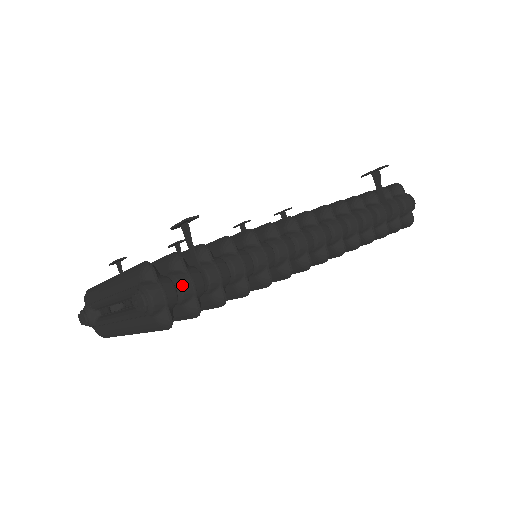
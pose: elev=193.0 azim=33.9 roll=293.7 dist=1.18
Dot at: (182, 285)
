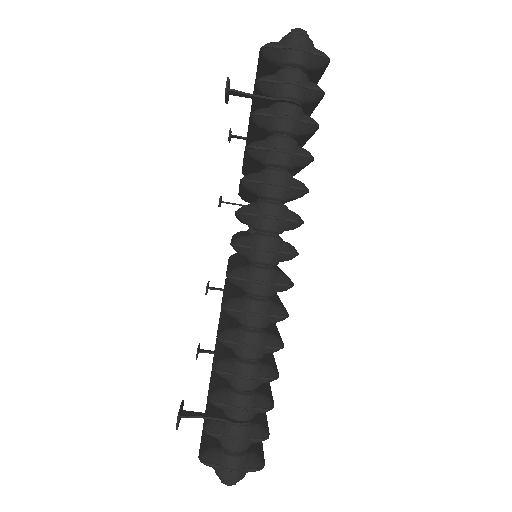
Dot at: (233, 450)
